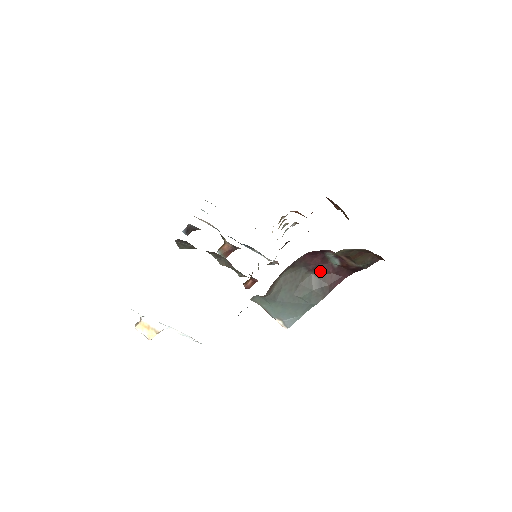
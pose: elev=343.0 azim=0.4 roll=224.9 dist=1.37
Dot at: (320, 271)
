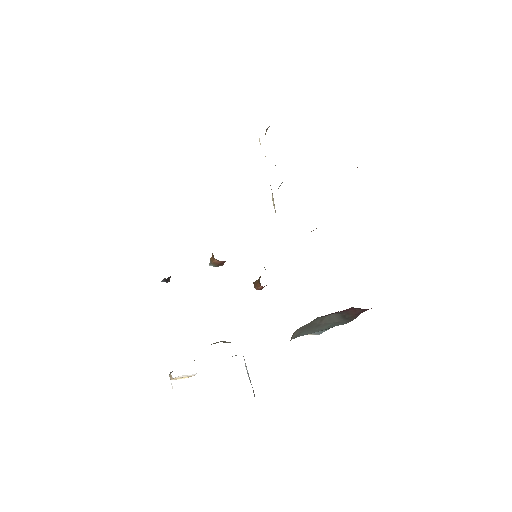
Dot at: (340, 312)
